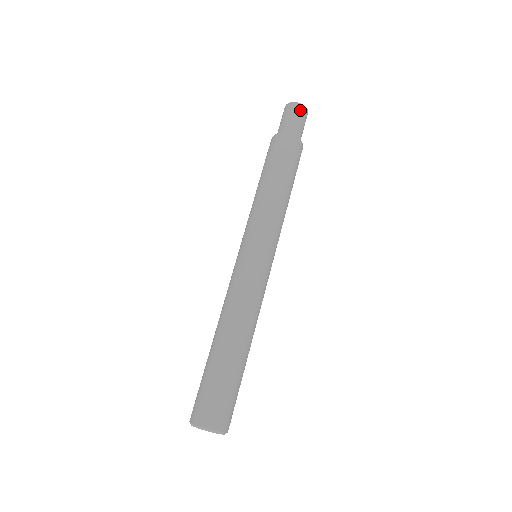
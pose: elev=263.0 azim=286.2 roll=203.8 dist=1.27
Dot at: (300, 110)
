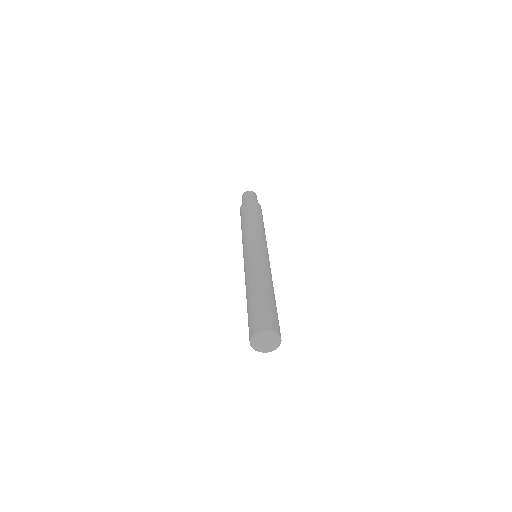
Dot at: (251, 193)
